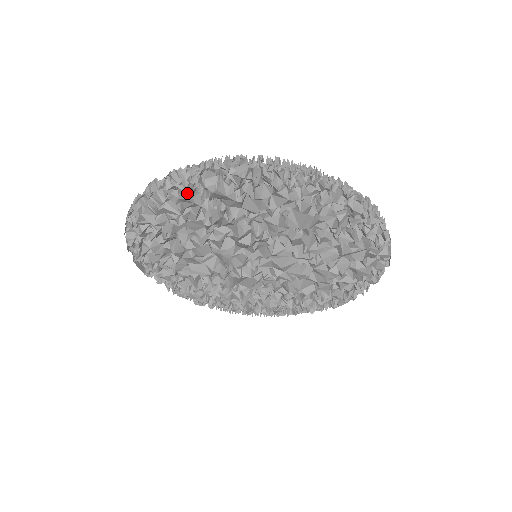
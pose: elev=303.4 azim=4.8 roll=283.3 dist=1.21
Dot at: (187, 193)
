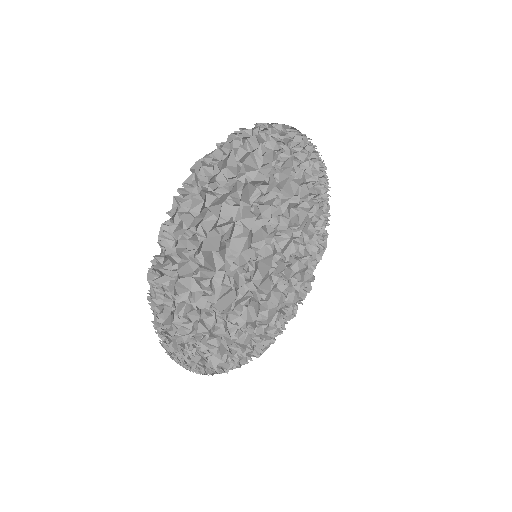
Dot at: (278, 147)
